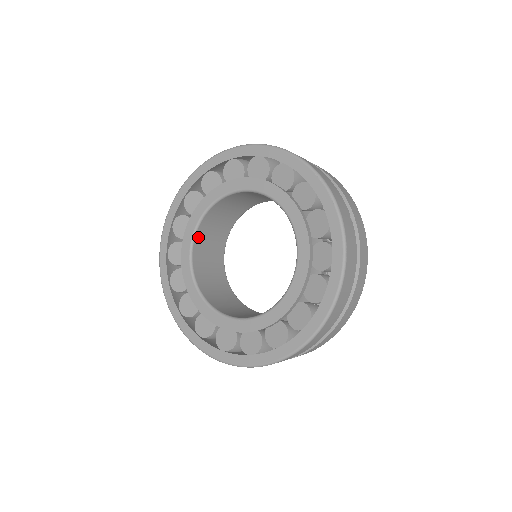
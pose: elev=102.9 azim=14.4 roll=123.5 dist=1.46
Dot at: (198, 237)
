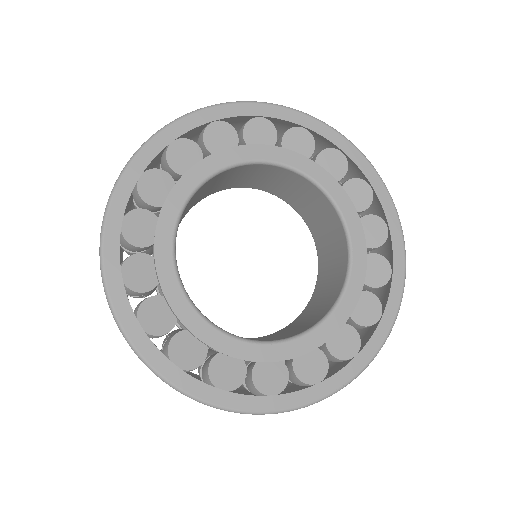
Dot at: (184, 210)
